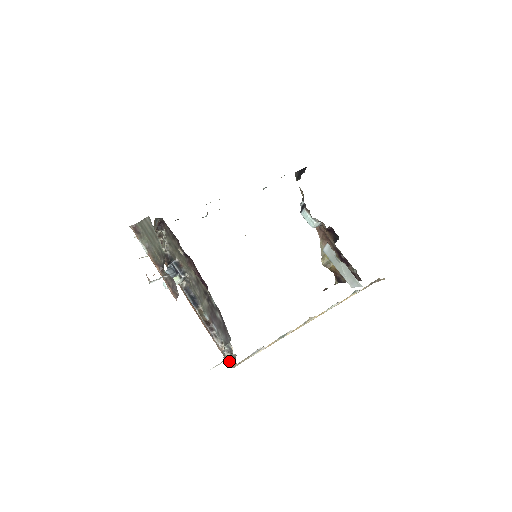
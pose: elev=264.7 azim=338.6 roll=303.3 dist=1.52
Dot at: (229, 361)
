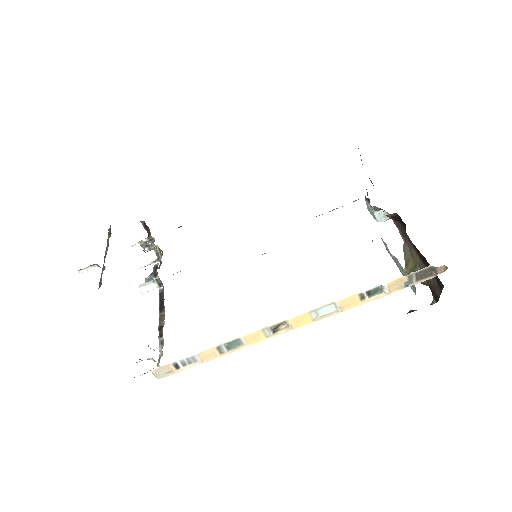
Dot at: occluded
